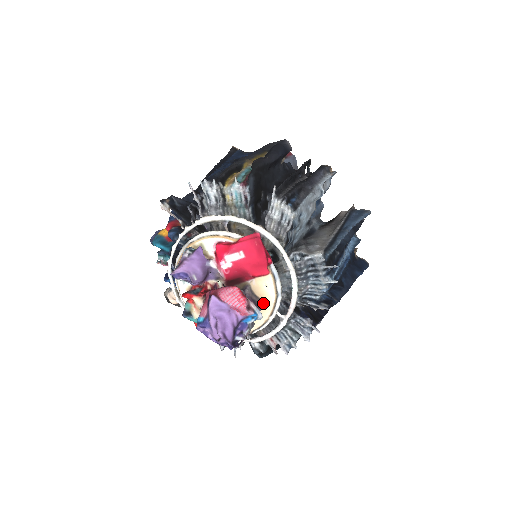
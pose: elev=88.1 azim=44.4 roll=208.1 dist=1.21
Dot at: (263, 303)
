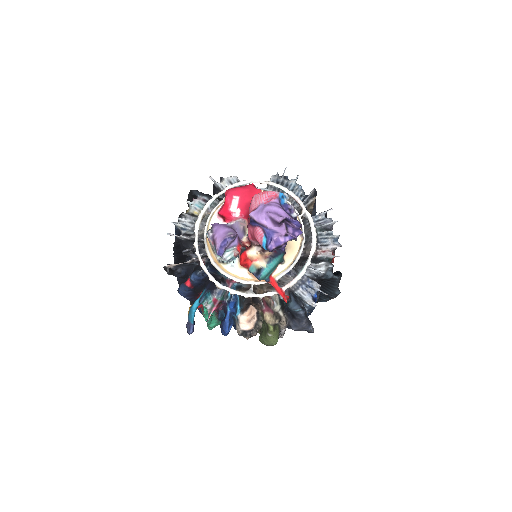
Dot at: occluded
